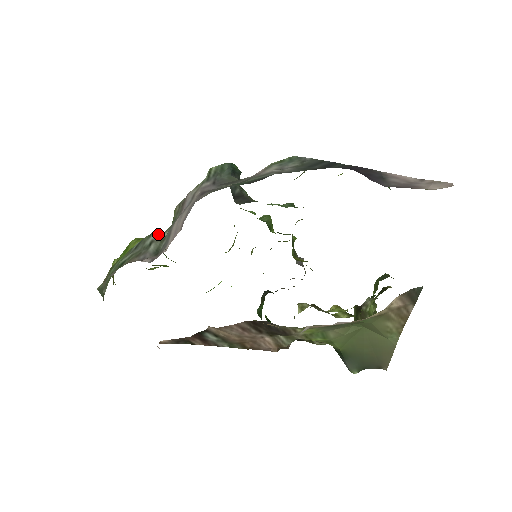
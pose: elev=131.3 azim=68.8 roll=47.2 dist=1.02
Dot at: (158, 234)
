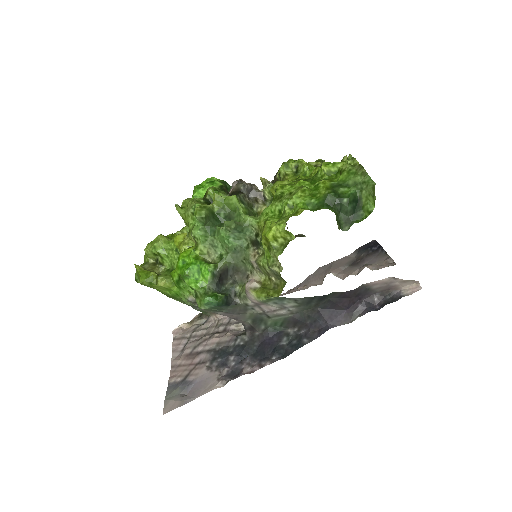
Dot at: occluded
